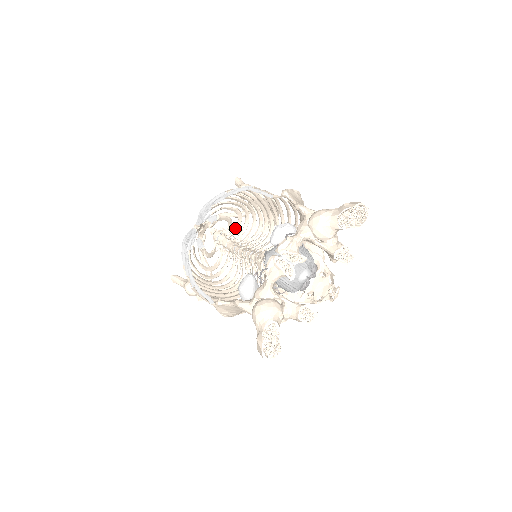
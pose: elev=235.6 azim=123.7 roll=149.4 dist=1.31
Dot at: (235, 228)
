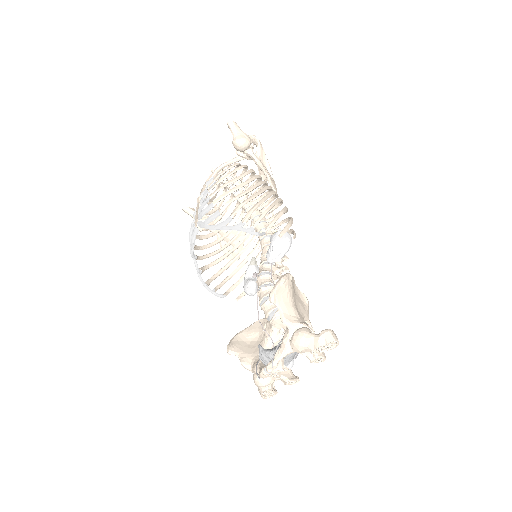
Dot at: occluded
